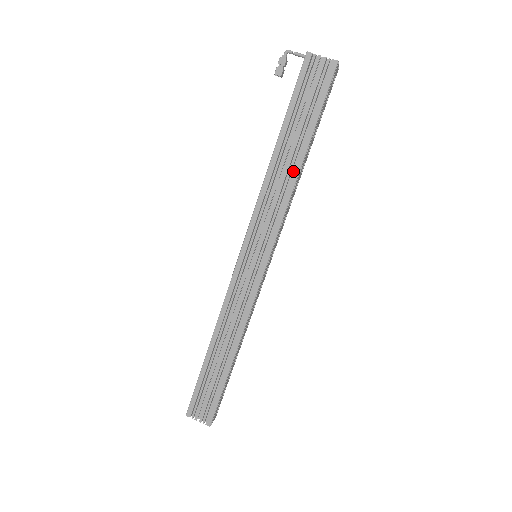
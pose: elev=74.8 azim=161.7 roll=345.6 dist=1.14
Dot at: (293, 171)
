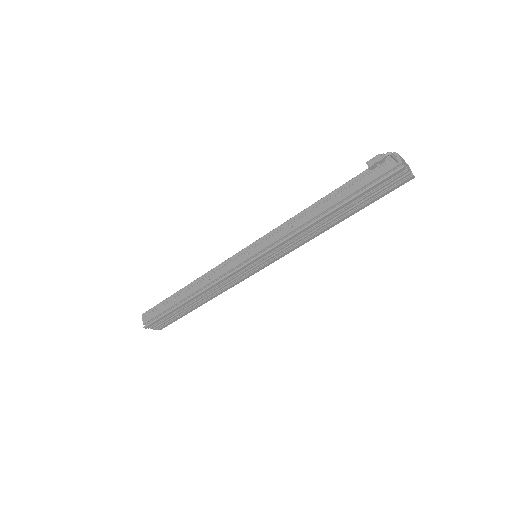
Dot at: (327, 227)
